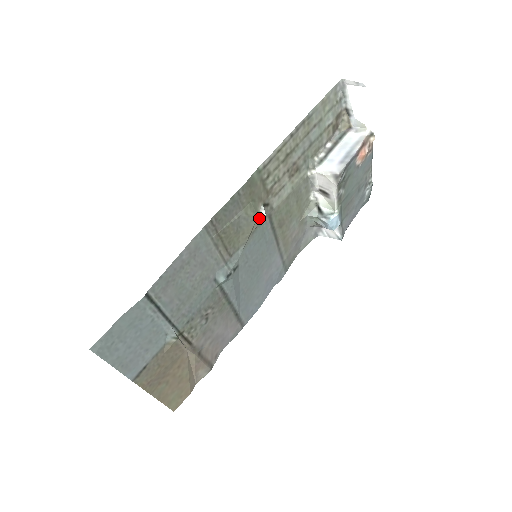
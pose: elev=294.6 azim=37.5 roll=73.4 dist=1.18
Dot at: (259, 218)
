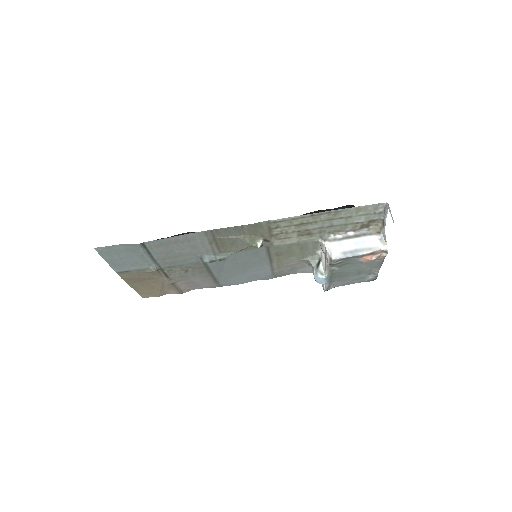
Dot at: (253, 246)
